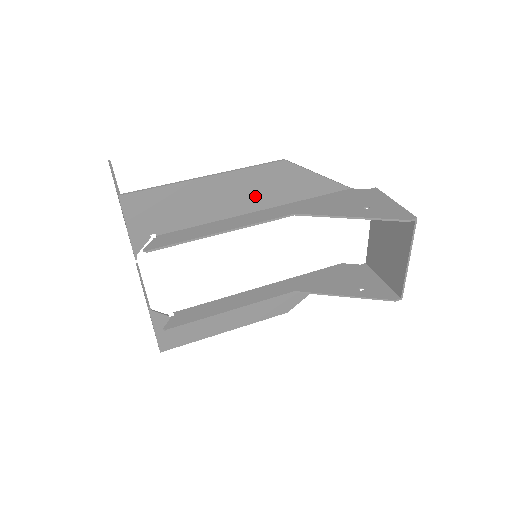
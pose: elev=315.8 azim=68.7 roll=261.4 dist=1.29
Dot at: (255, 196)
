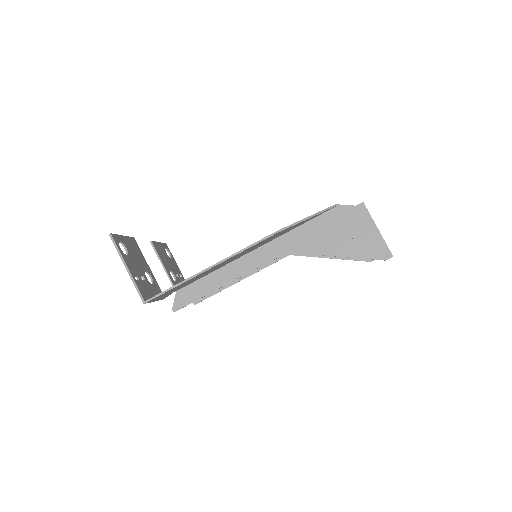
Dot at: (252, 249)
